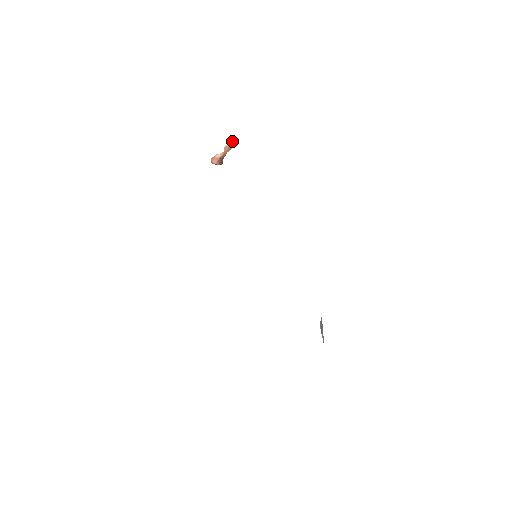
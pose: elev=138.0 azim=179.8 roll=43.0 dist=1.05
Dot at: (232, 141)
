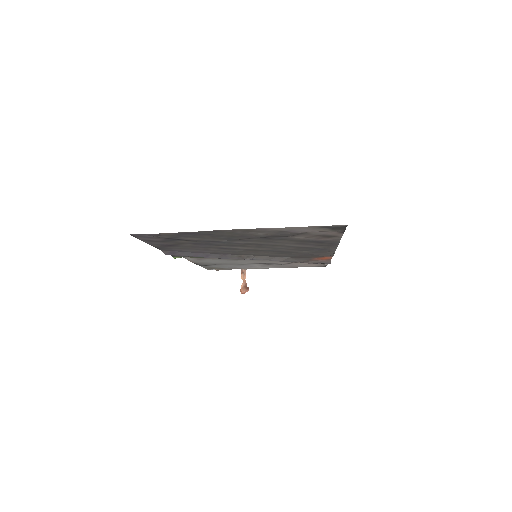
Dot at: (242, 270)
